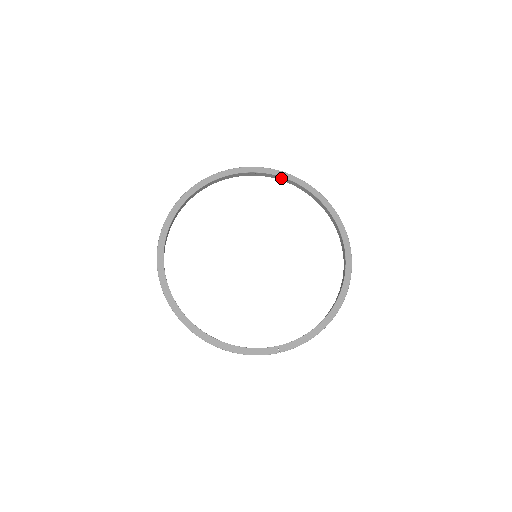
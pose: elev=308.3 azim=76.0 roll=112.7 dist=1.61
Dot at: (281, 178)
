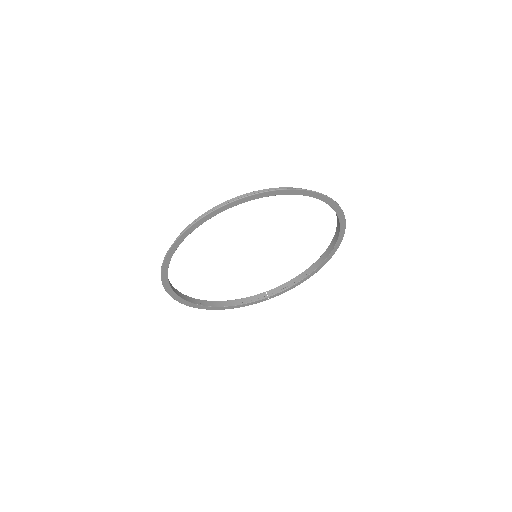
Dot at: occluded
